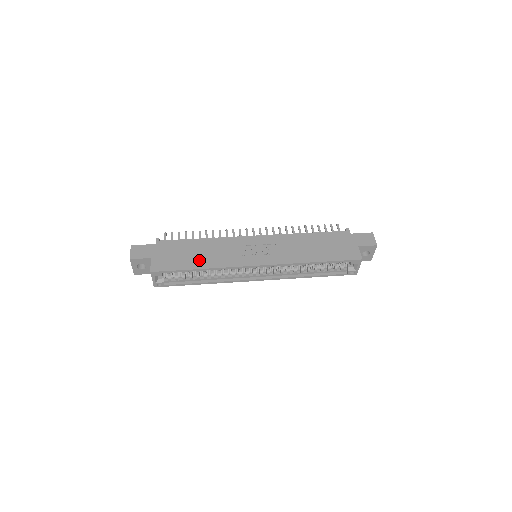
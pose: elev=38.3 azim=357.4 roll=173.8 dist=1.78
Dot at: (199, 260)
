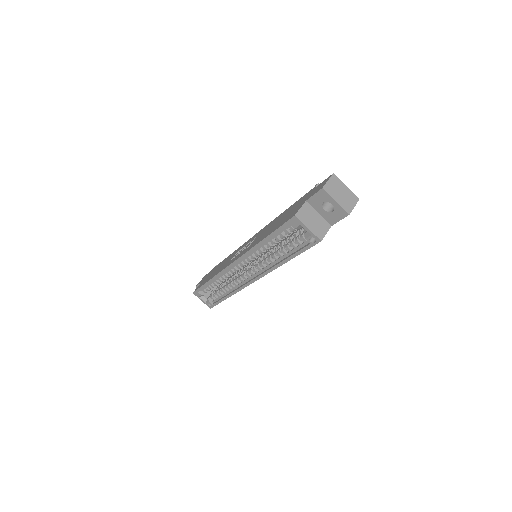
Dot at: (214, 273)
